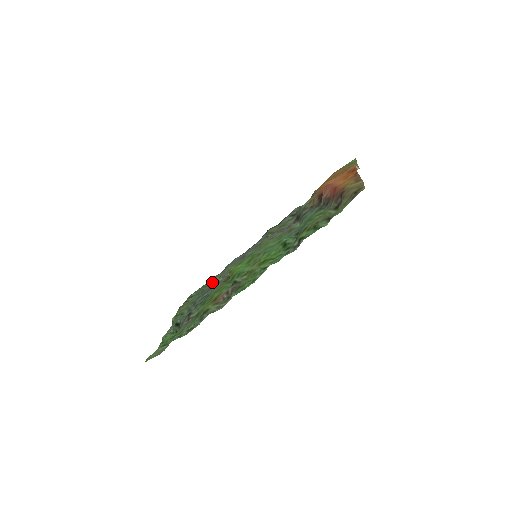
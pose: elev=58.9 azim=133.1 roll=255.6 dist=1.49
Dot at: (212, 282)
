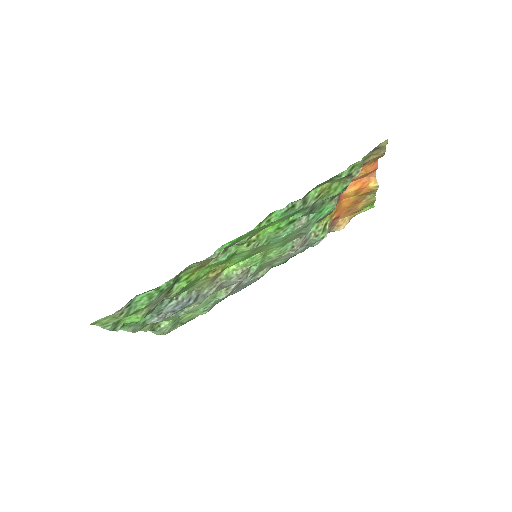
Dot at: (196, 310)
